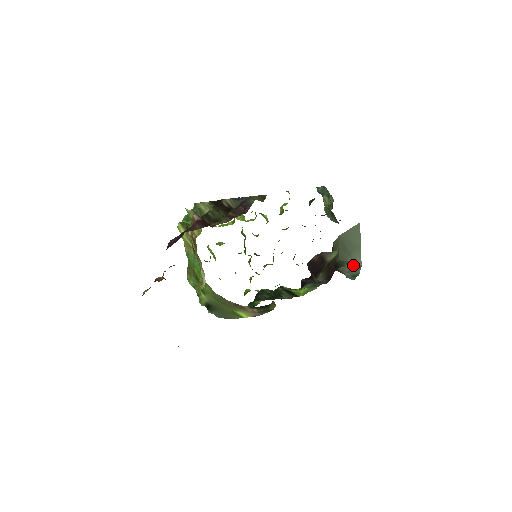
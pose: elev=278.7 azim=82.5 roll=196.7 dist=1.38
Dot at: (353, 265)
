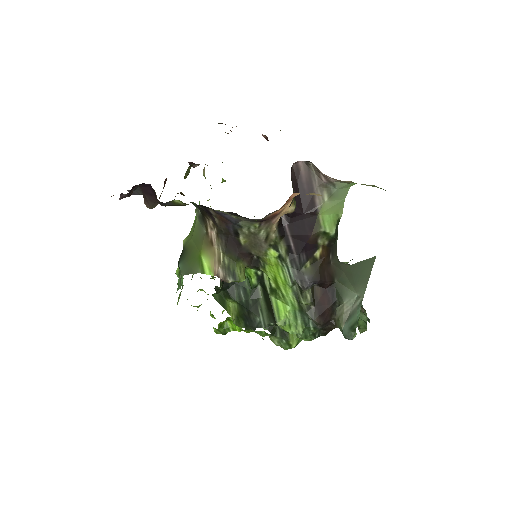
Dot at: (354, 303)
